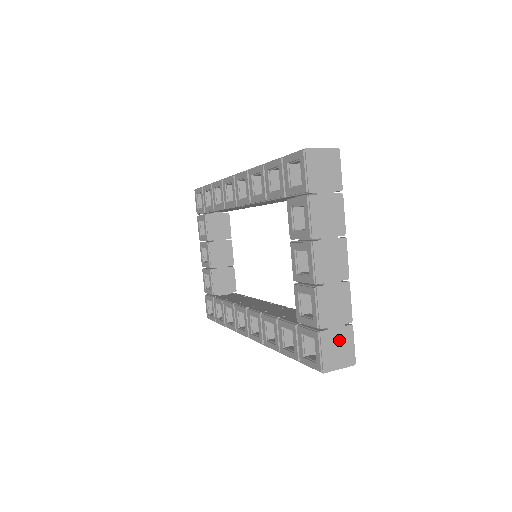
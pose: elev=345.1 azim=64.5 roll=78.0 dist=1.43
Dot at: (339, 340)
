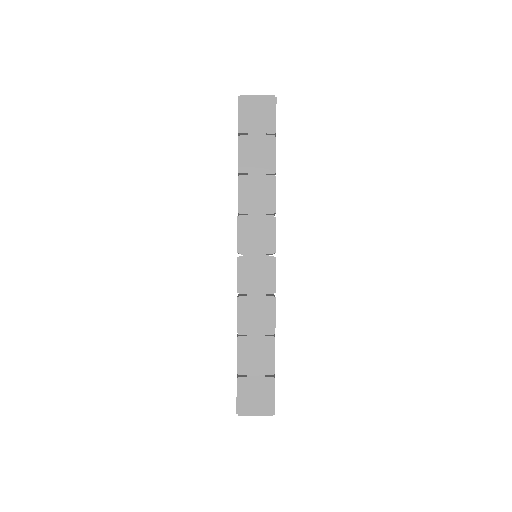
Dot at: occluded
